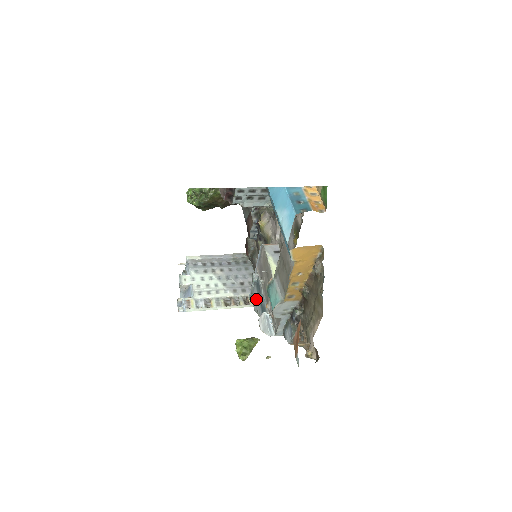
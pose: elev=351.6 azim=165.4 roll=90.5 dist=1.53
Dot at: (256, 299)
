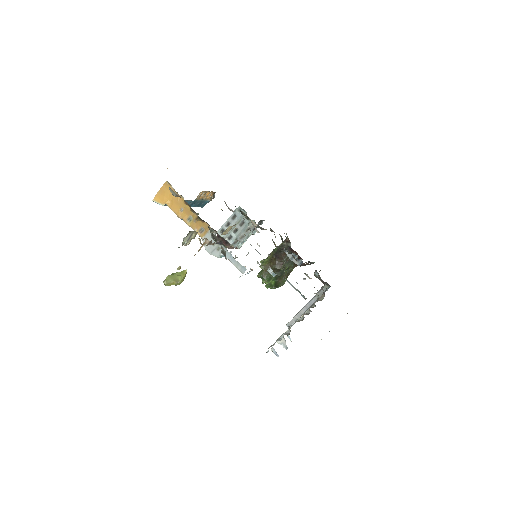
Dot at: occluded
